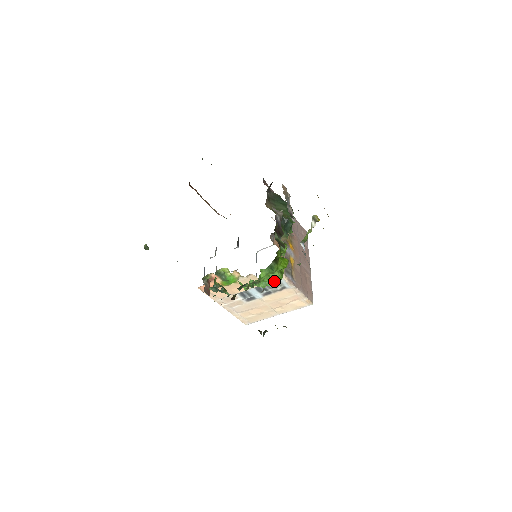
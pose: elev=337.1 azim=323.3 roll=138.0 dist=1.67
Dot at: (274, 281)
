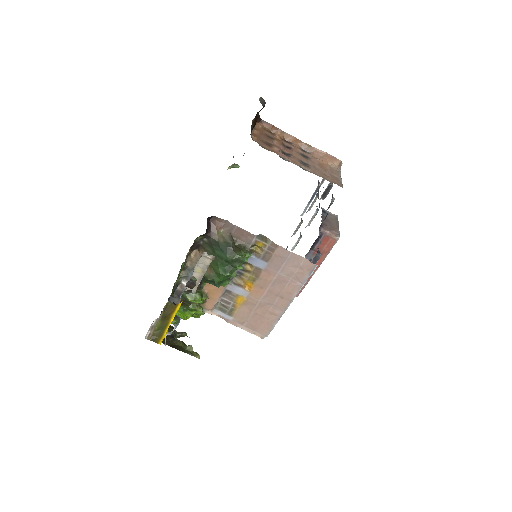
Dot at: occluded
